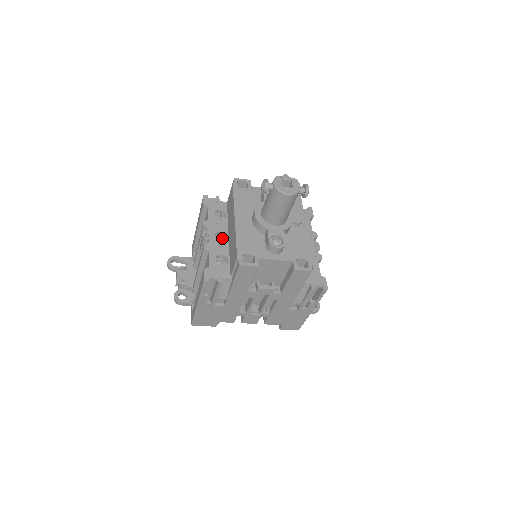
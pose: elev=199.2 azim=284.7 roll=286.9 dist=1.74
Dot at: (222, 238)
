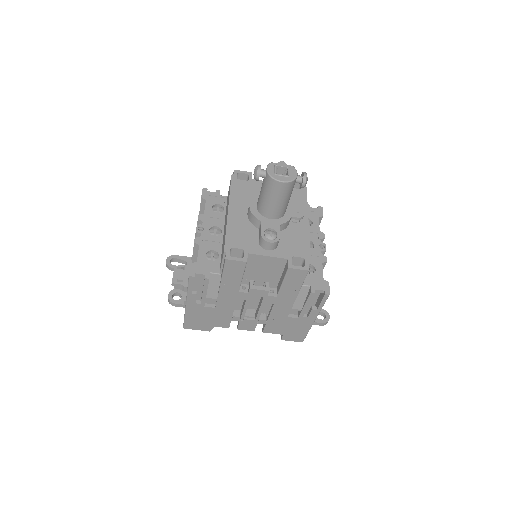
Dot at: (217, 233)
